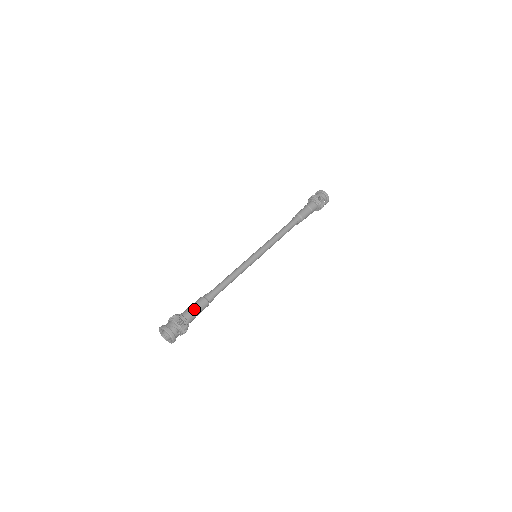
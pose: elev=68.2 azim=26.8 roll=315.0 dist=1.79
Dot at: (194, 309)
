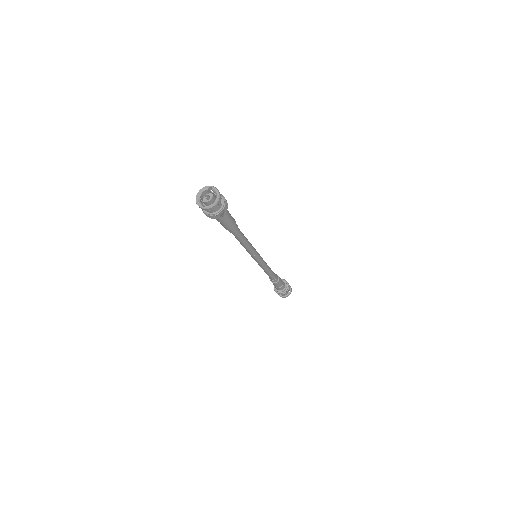
Dot at: occluded
